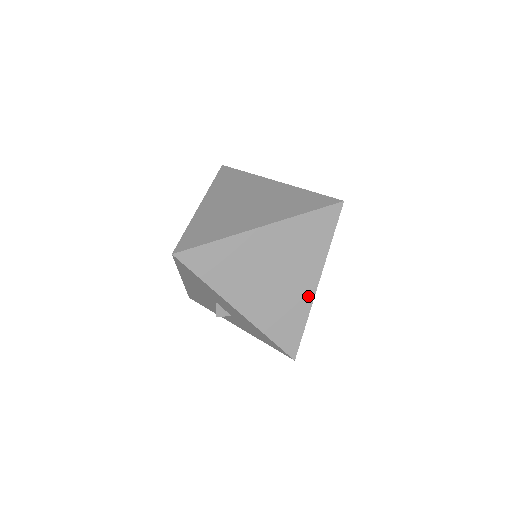
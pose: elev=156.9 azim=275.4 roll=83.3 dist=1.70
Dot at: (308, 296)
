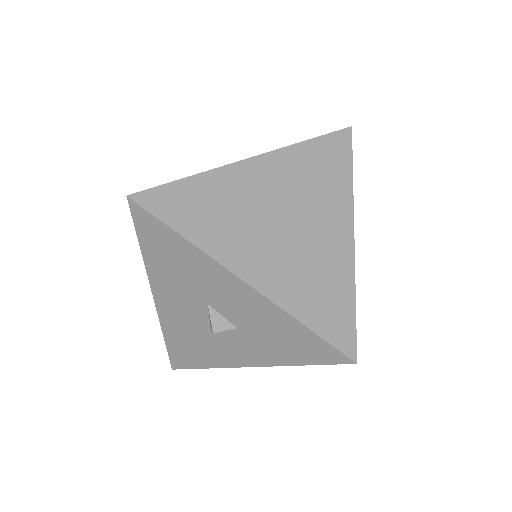
Dot at: (345, 252)
